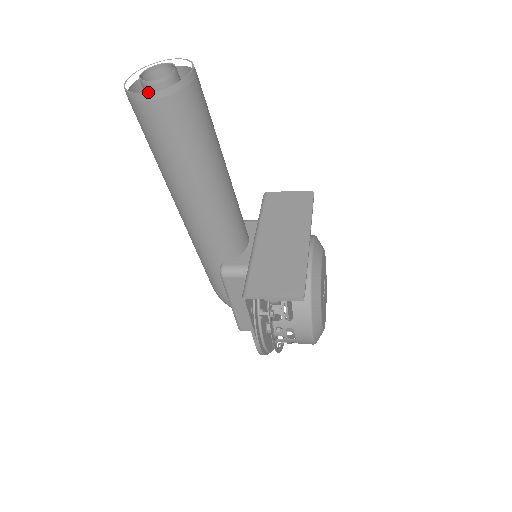
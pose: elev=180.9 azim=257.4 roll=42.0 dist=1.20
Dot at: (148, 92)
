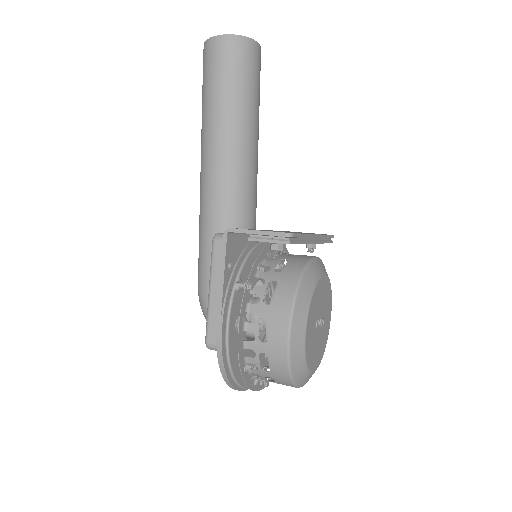
Dot at: (220, 35)
